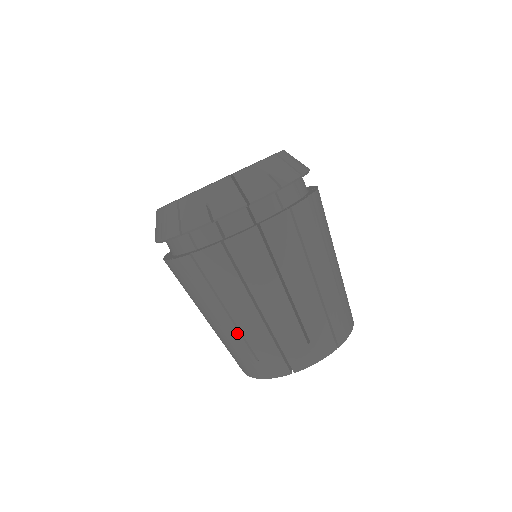
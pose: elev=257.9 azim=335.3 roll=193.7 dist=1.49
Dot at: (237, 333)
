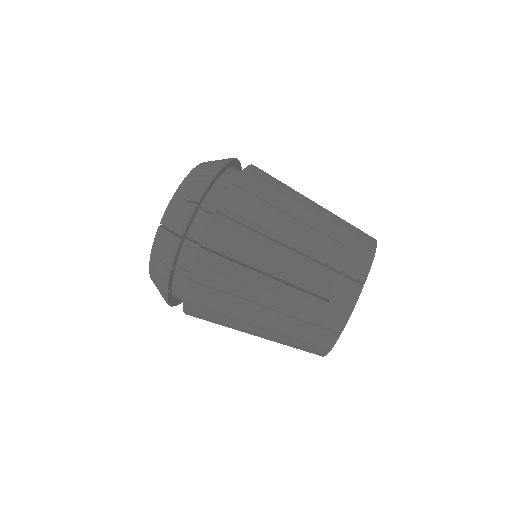
Dot at: (271, 333)
